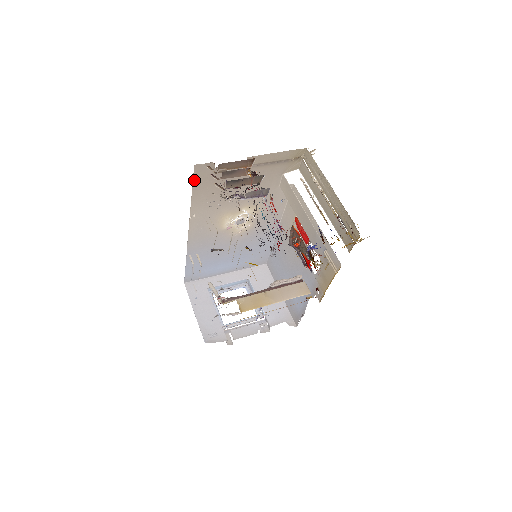
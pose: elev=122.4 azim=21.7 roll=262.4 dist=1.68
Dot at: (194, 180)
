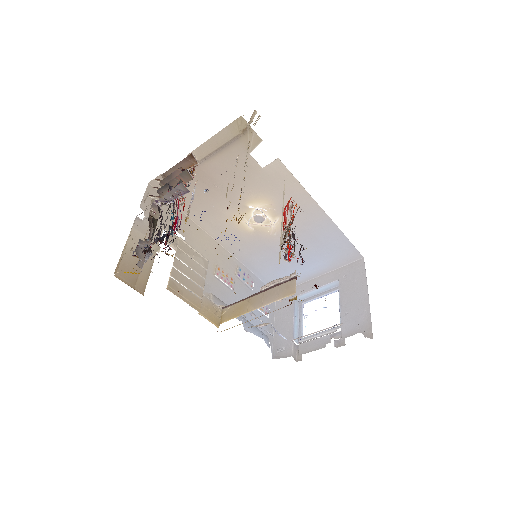
Dot at: occluded
